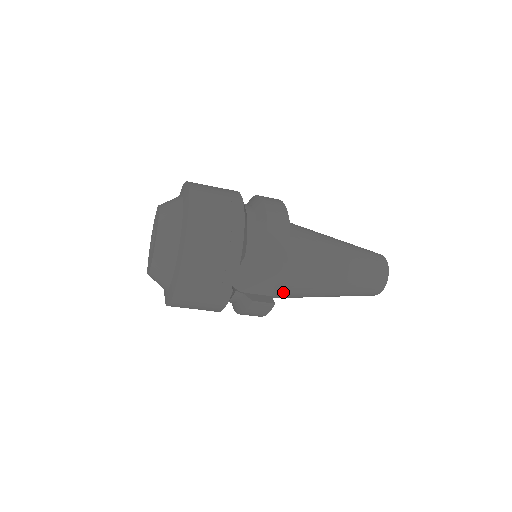
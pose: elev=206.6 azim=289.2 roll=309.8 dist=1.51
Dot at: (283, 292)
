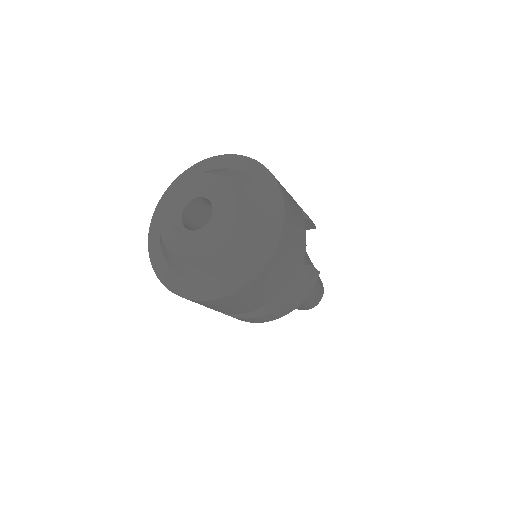
Dot at: occluded
